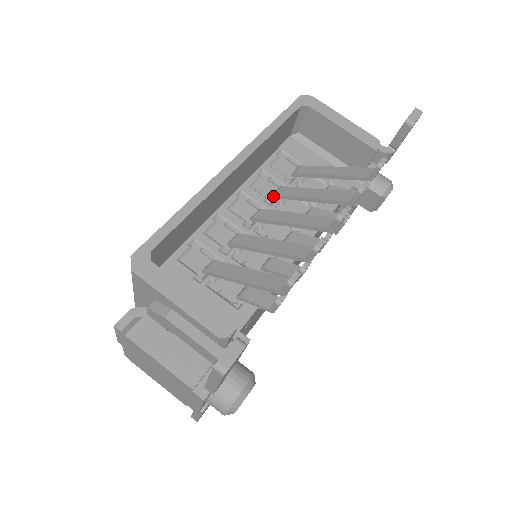
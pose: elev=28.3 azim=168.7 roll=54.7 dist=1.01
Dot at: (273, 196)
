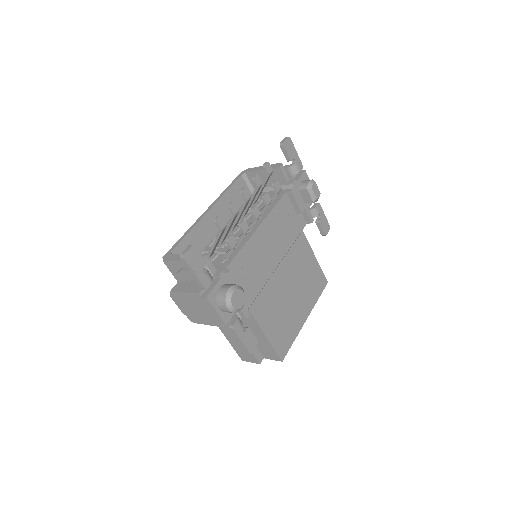
Dot at: (242, 218)
